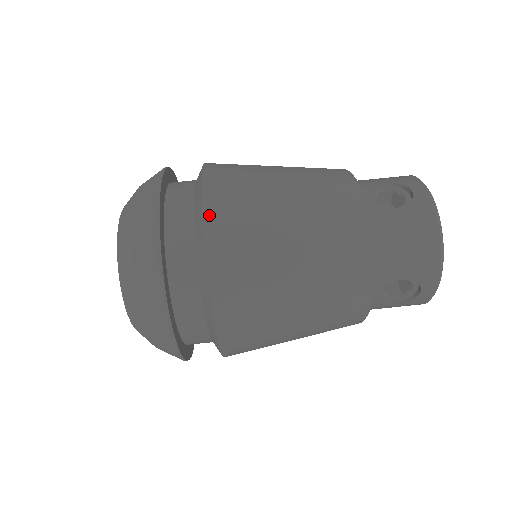
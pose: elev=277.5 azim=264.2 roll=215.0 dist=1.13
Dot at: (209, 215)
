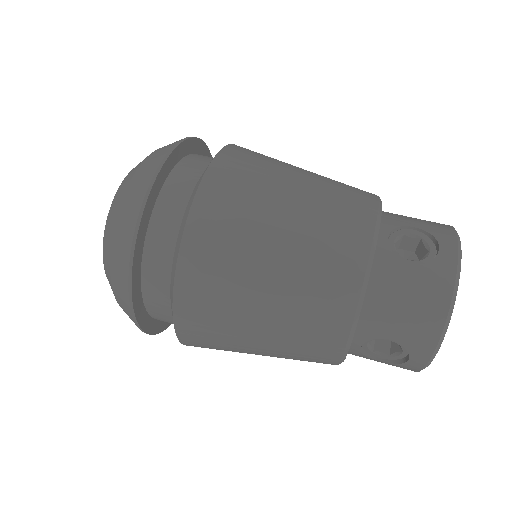
Dot at: (199, 205)
